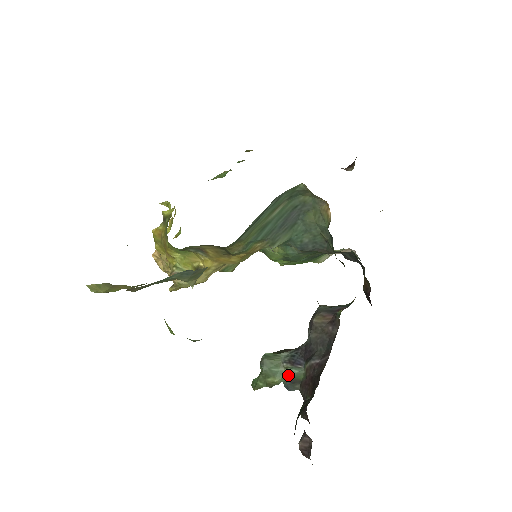
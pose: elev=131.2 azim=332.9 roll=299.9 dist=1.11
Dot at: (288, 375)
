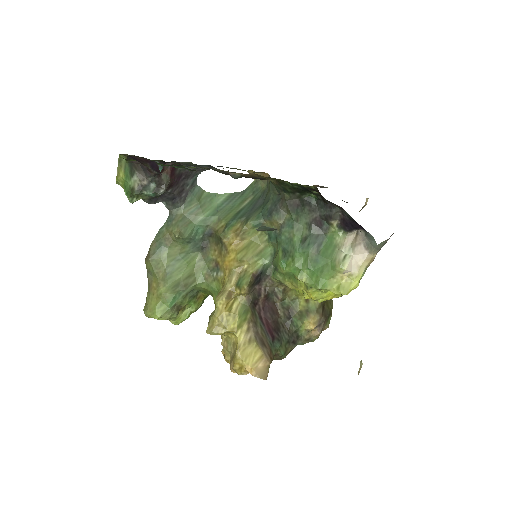
Dot at: occluded
